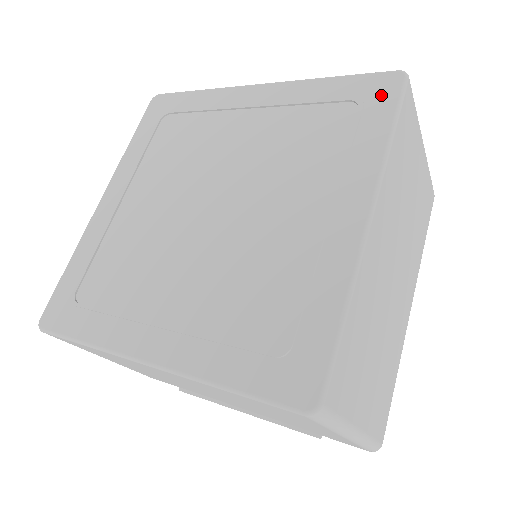
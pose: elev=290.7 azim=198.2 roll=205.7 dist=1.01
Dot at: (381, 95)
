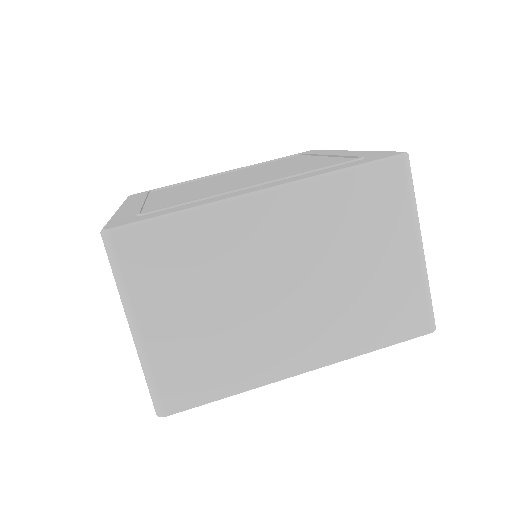
Dot at: (375, 158)
